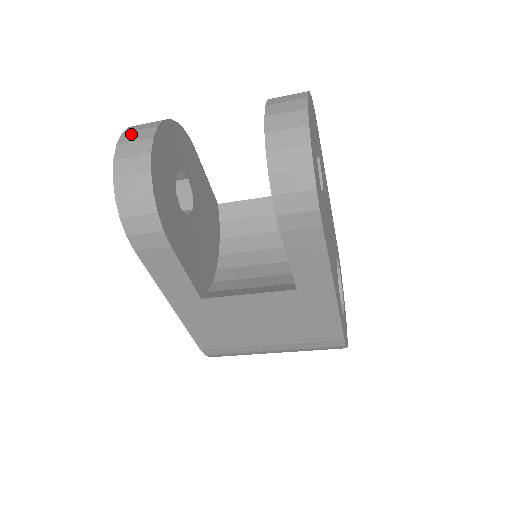
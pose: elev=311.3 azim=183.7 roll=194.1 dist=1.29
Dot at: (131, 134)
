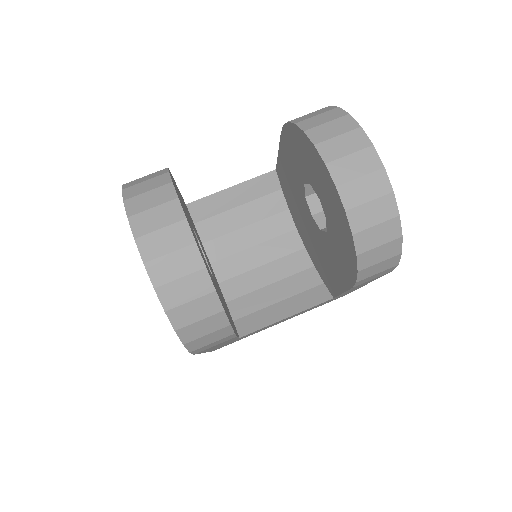
Dot at: (153, 239)
